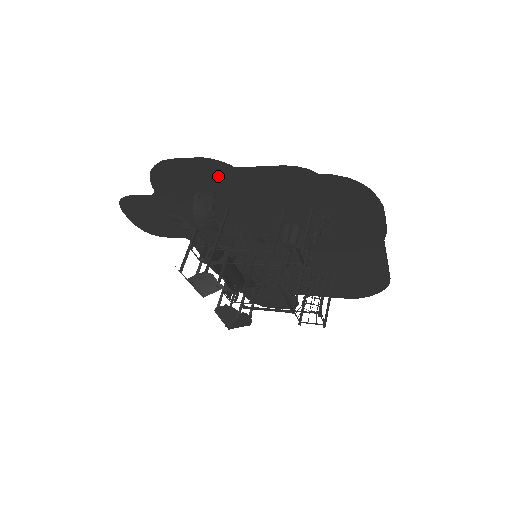
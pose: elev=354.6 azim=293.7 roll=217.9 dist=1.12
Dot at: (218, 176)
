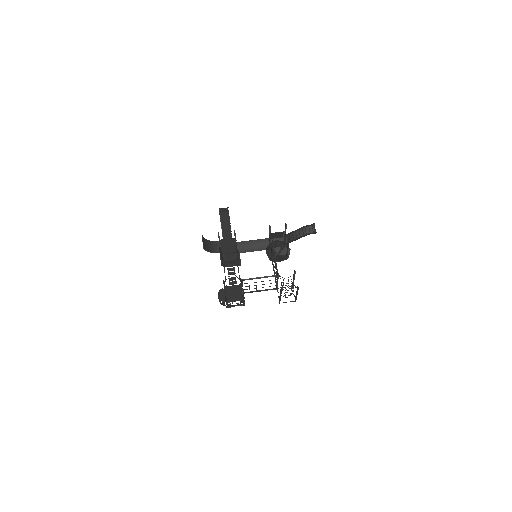
Dot at: occluded
